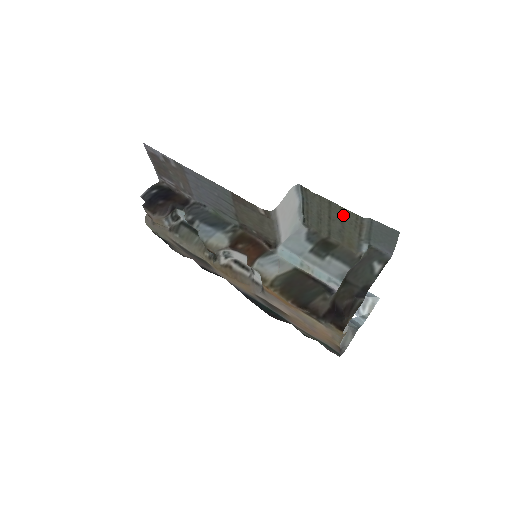
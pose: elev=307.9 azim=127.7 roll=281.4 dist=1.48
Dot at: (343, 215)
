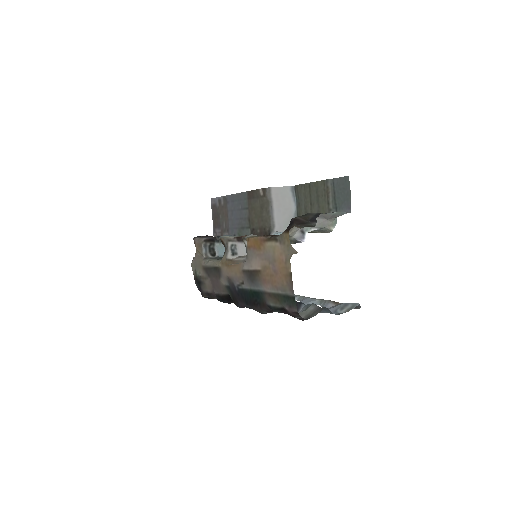
Dot at: (317, 191)
